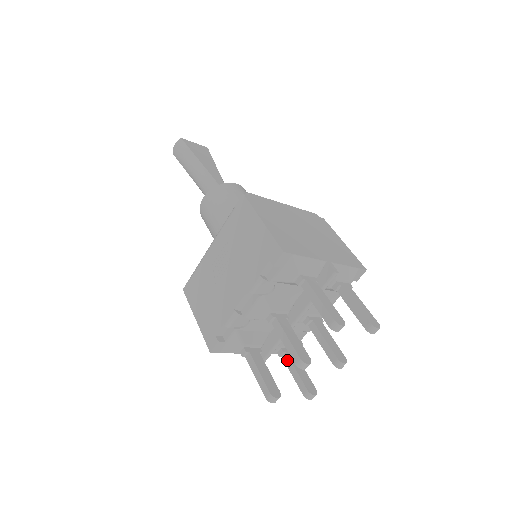
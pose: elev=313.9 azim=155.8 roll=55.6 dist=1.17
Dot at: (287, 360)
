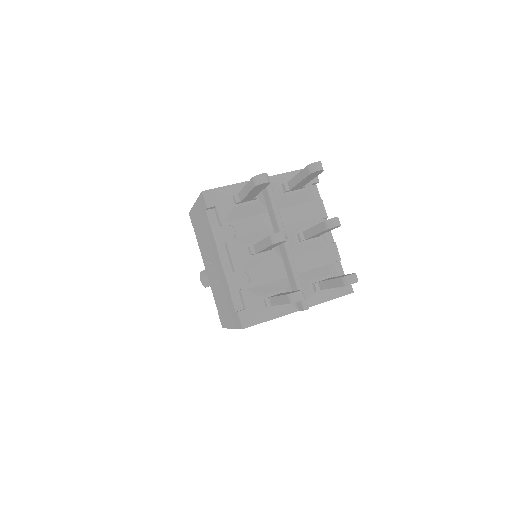
Dot at: (322, 285)
